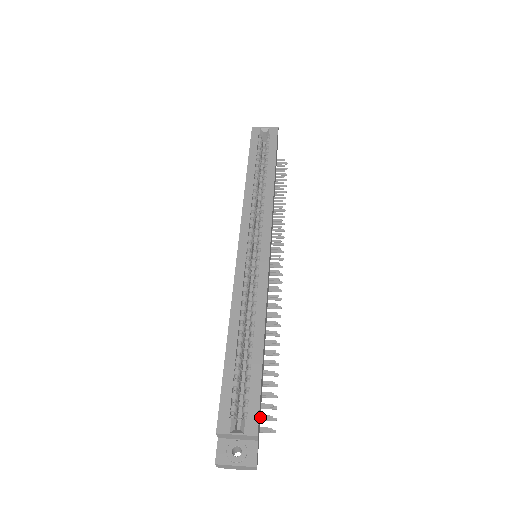
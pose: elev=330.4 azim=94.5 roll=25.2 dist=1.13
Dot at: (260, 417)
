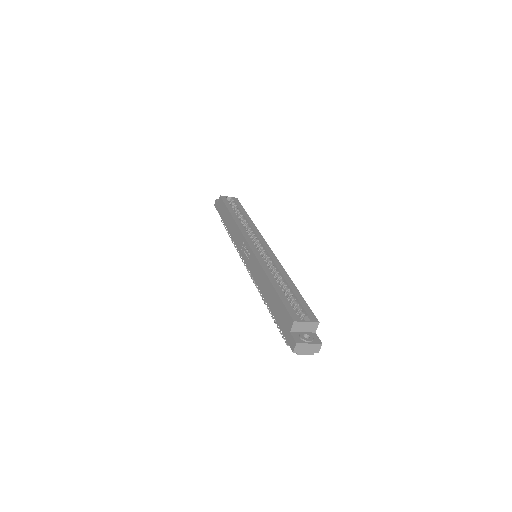
Dot at: occluded
